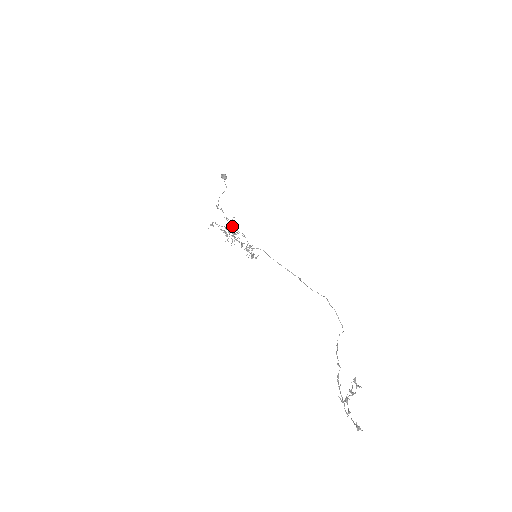
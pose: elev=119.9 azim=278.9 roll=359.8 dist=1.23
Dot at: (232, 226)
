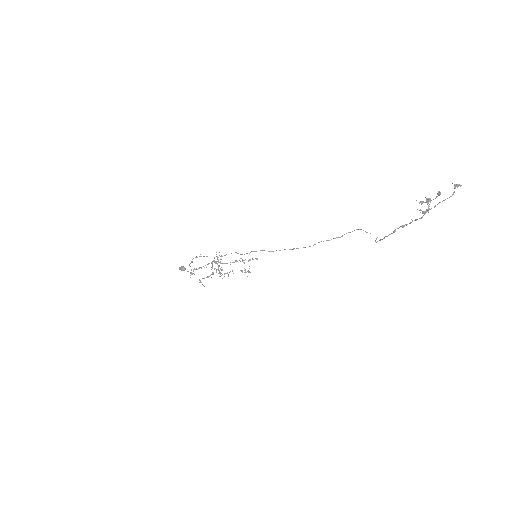
Dot at: (215, 268)
